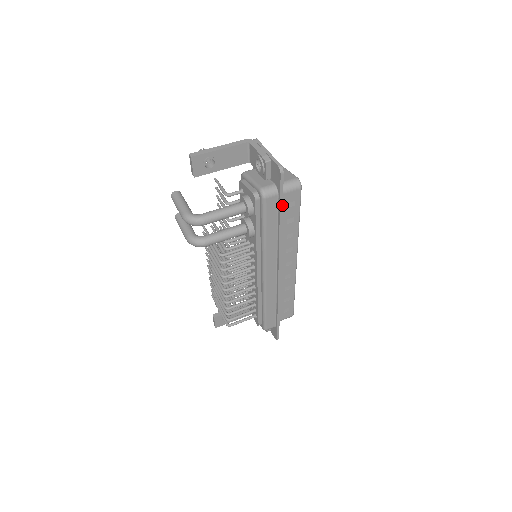
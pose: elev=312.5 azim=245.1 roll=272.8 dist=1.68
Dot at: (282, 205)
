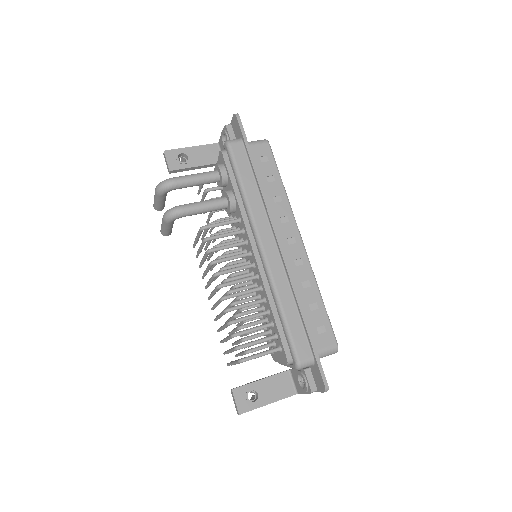
Dot at: (250, 150)
